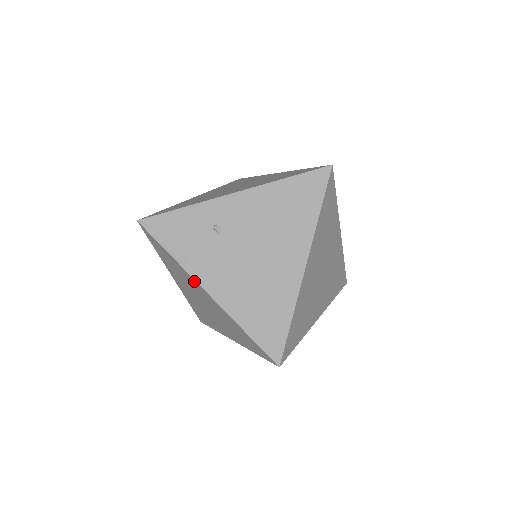
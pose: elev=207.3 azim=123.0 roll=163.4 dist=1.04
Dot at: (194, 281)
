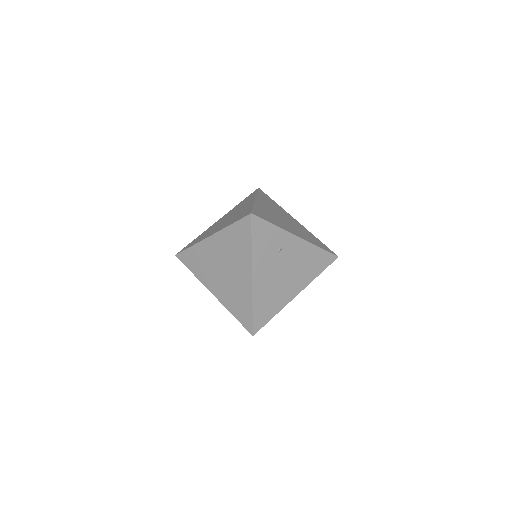
Dot at: (249, 267)
